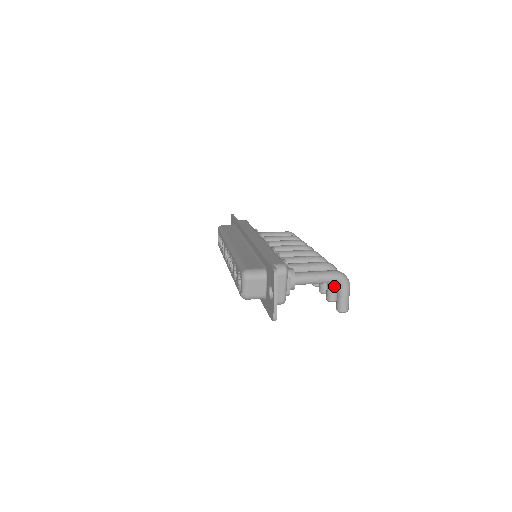
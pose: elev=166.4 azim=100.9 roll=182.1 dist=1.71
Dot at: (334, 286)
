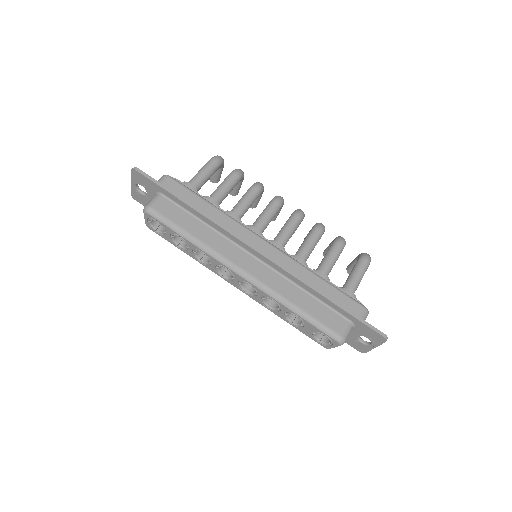
Dot at: occluded
